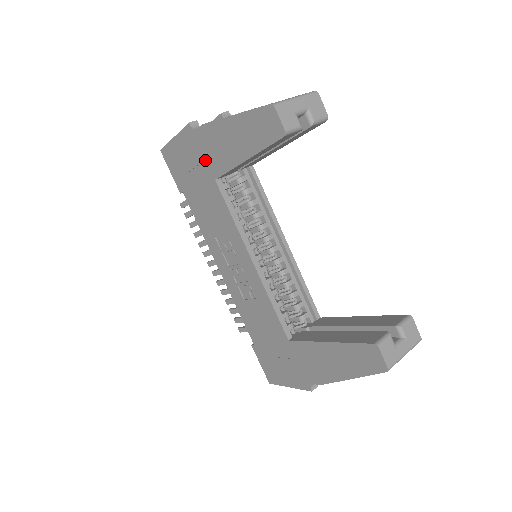
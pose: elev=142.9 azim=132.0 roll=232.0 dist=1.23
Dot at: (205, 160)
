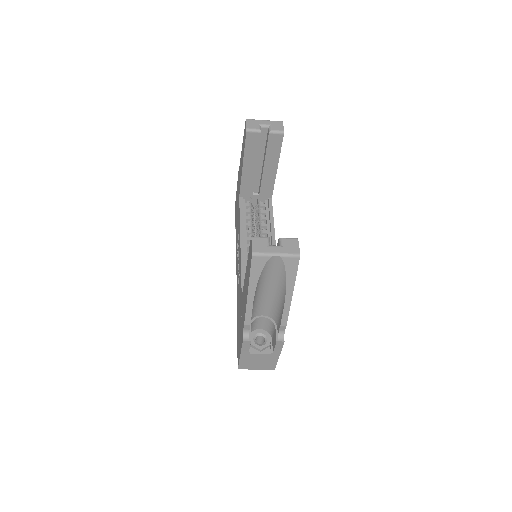
Dot at: occluded
